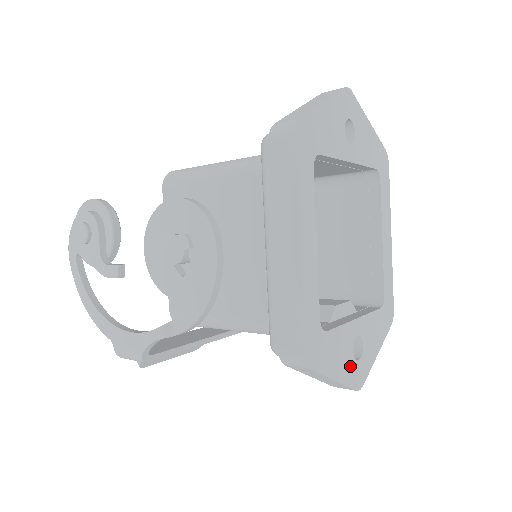
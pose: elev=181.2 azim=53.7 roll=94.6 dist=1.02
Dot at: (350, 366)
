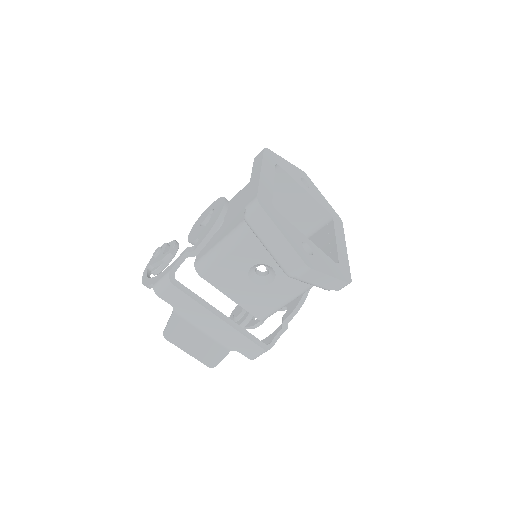
Dot at: (298, 246)
